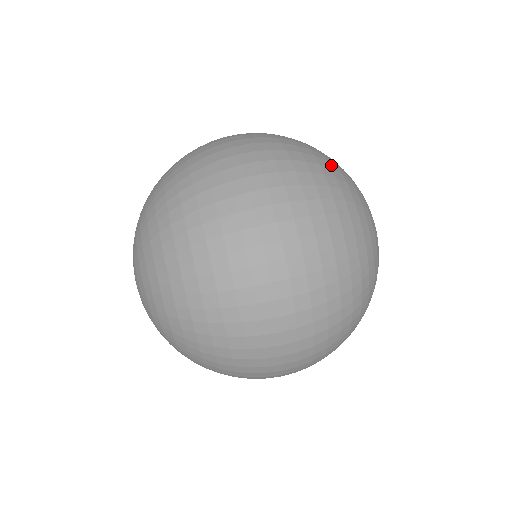
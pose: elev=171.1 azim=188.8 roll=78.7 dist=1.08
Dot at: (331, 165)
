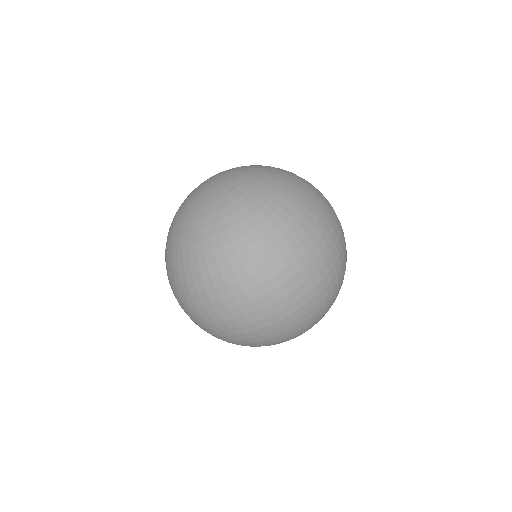
Dot at: occluded
